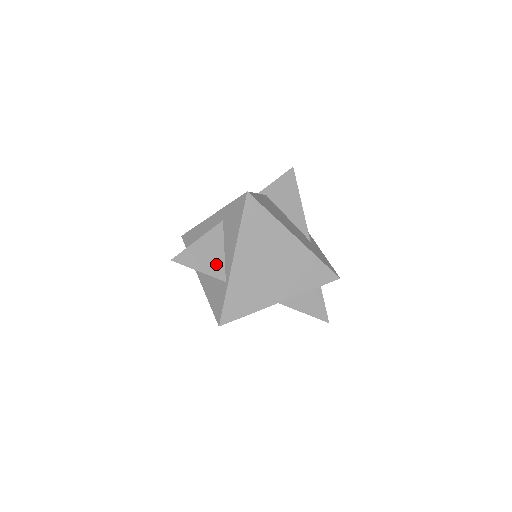
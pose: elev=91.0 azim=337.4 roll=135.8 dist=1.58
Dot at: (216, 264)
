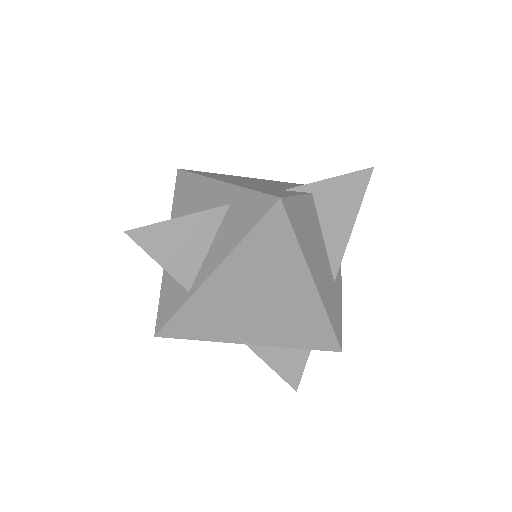
Dot at: (188, 262)
